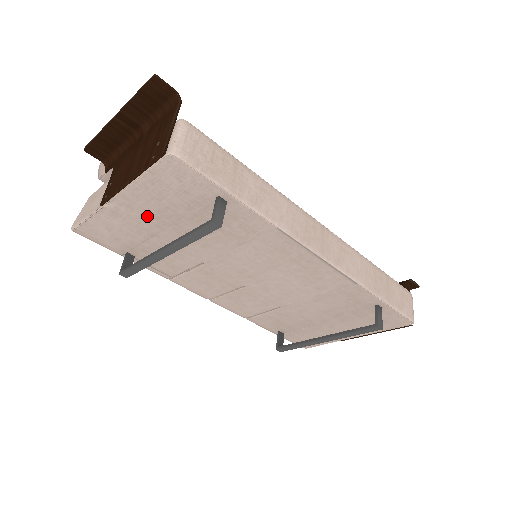
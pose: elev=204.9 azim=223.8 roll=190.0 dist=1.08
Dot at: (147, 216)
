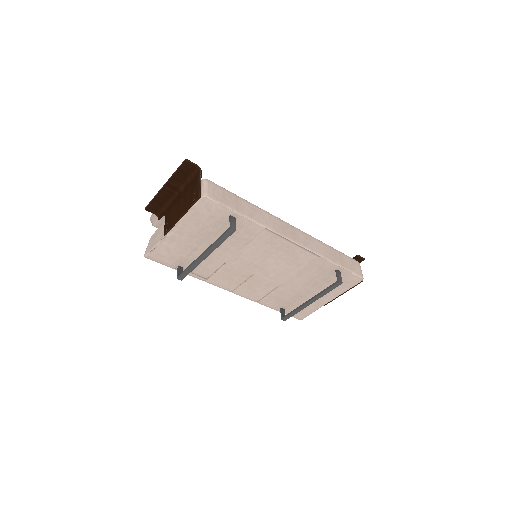
Dot at: (191, 237)
